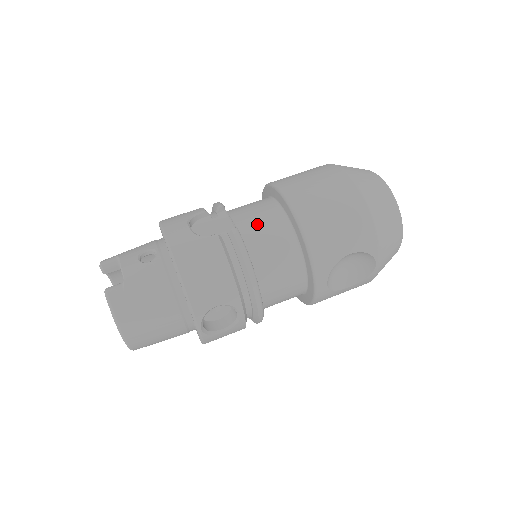
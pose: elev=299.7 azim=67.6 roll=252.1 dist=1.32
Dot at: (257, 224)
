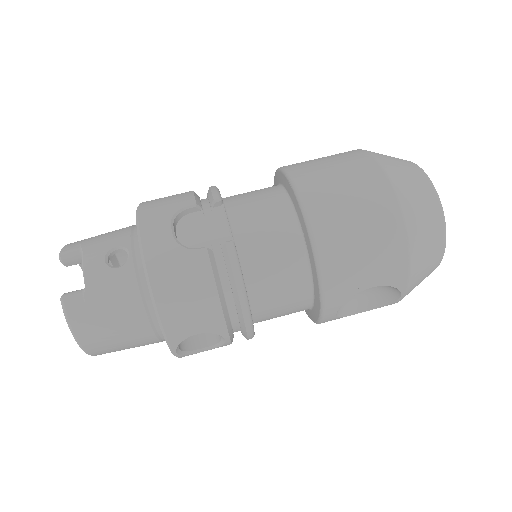
Dot at: (260, 234)
